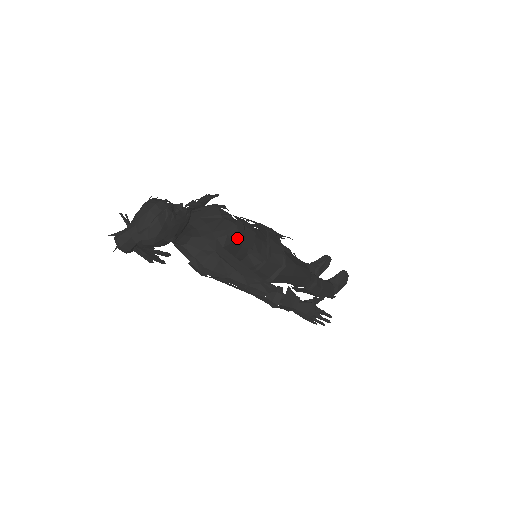
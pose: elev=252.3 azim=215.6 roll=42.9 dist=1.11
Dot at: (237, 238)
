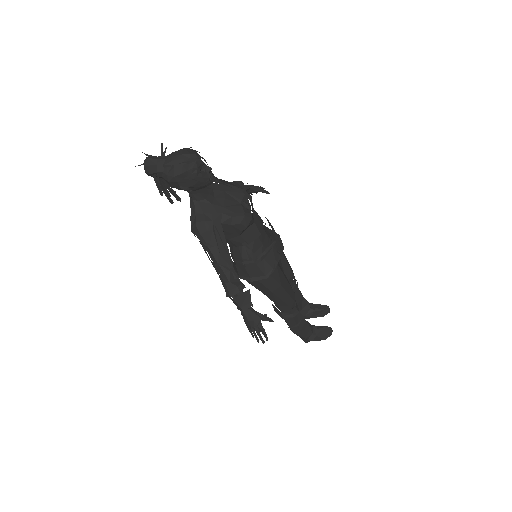
Dot at: (238, 225)
